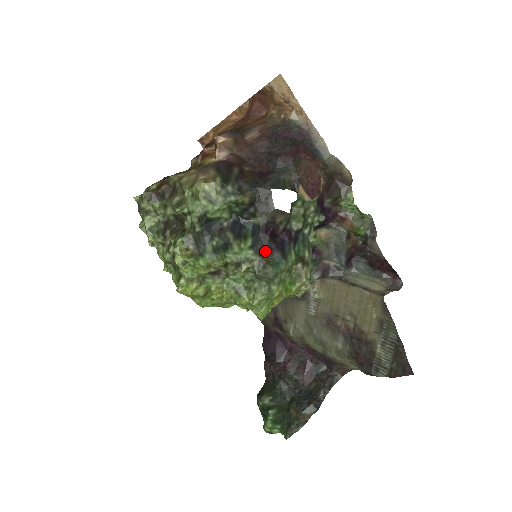
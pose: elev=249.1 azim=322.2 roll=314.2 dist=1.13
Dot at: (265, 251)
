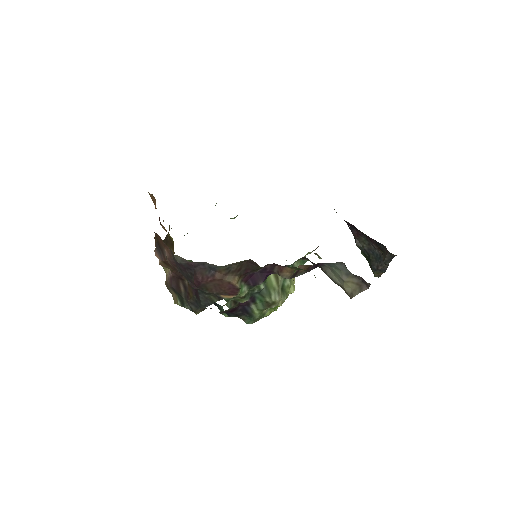
Dot at: (238, 315)
